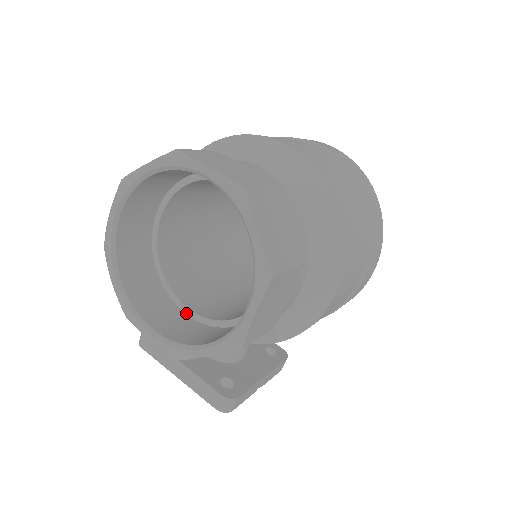
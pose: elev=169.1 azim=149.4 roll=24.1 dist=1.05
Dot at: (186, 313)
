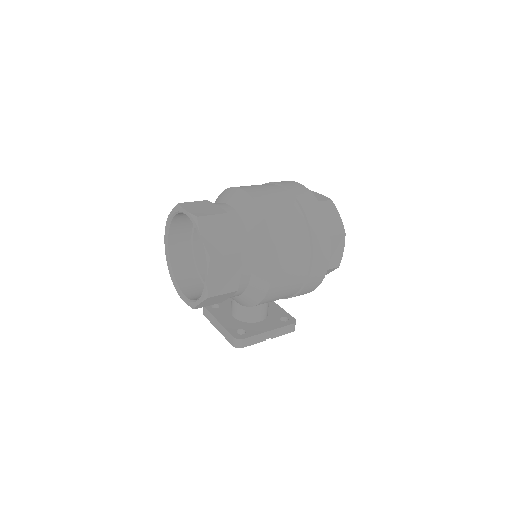
Dot at: occluded
